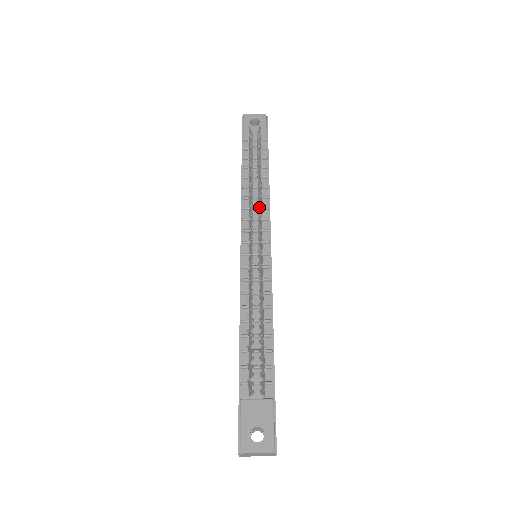
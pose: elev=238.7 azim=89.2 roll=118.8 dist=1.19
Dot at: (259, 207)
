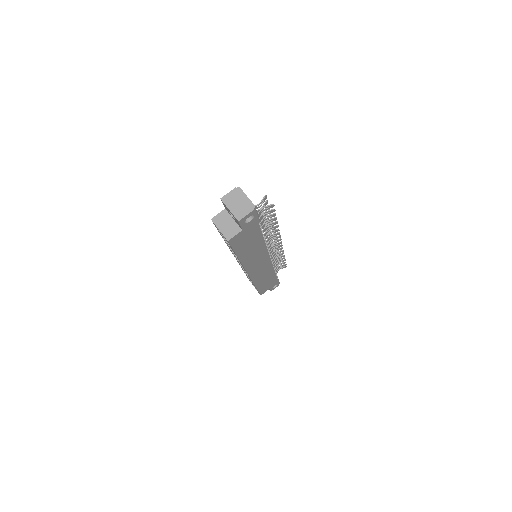
Dot at: (278, 252)
